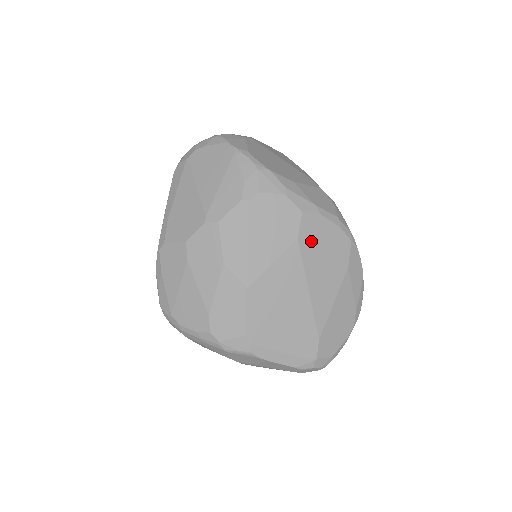
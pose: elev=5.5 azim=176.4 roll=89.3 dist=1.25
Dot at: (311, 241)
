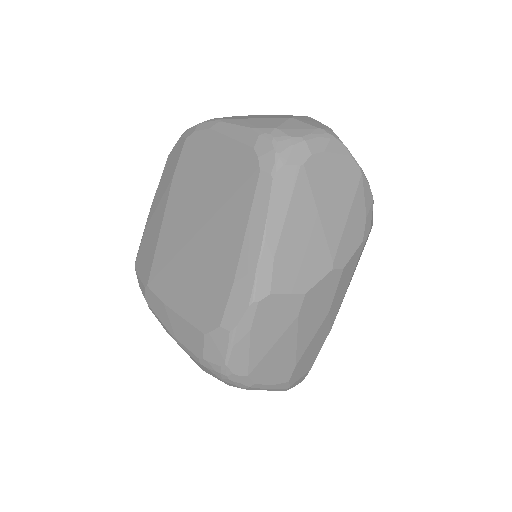
Dot at: occluded
